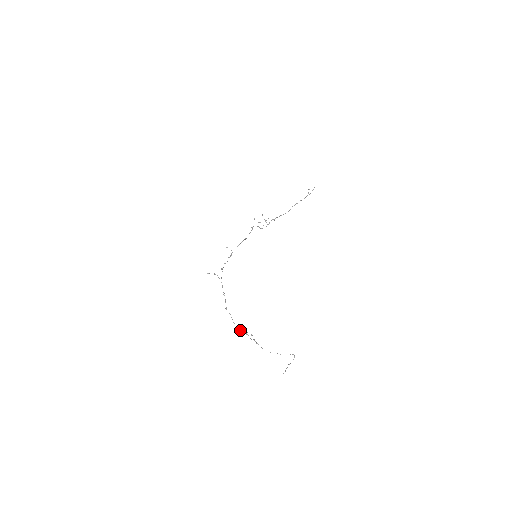
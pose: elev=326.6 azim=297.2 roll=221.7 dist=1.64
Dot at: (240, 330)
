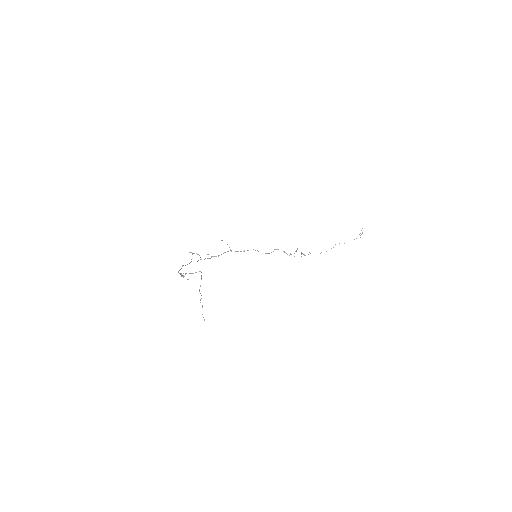
Dot at: (178, 272)
